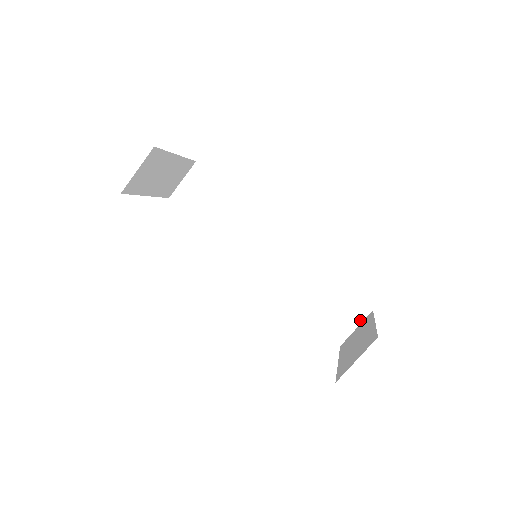
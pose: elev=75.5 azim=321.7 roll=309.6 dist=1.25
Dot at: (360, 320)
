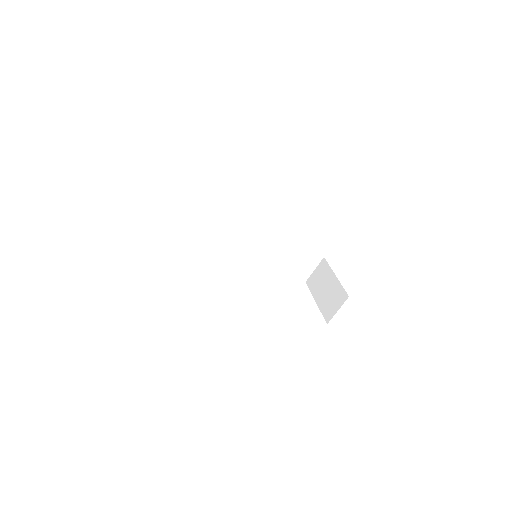
Dot at: (316, 264)
